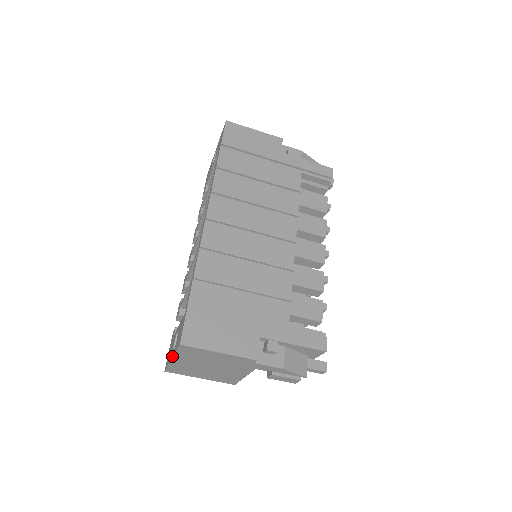
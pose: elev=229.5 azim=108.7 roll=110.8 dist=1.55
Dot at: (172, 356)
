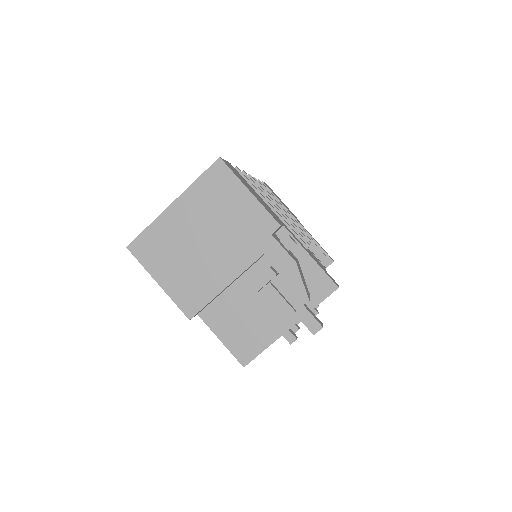
Dot at: occluded
